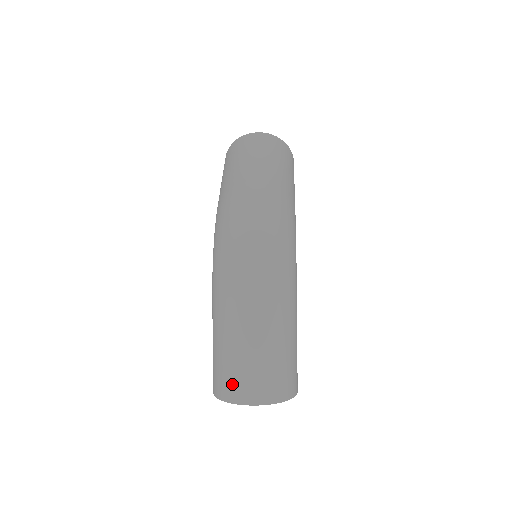
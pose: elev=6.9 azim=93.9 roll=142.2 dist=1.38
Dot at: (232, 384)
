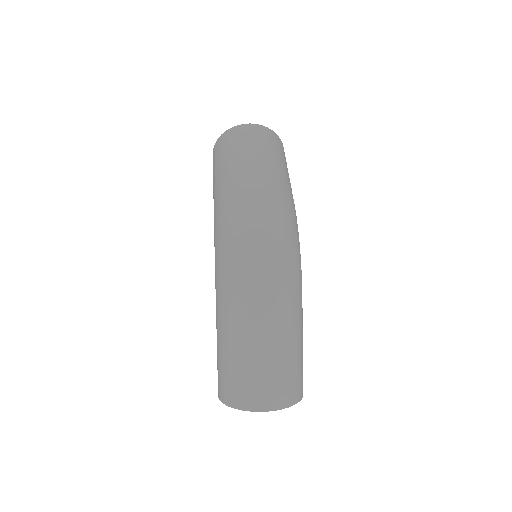
Dot at: (244, 391)
